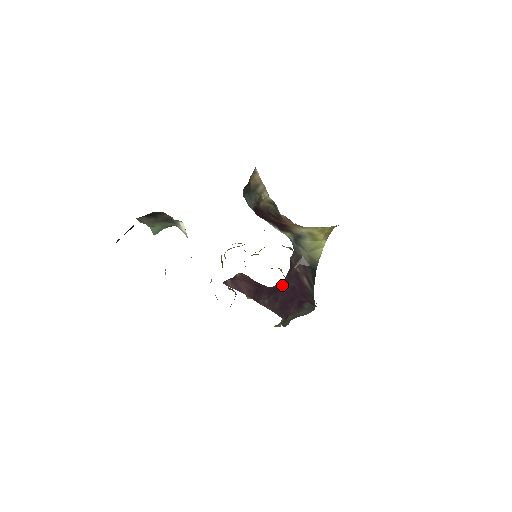
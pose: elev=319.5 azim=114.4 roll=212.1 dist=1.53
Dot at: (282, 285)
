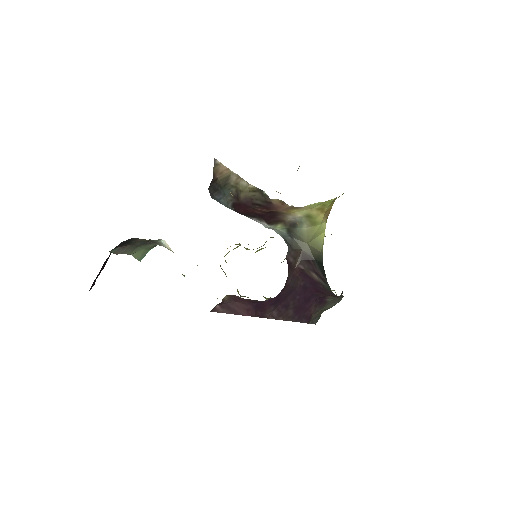
Dot at: (288, 290)
